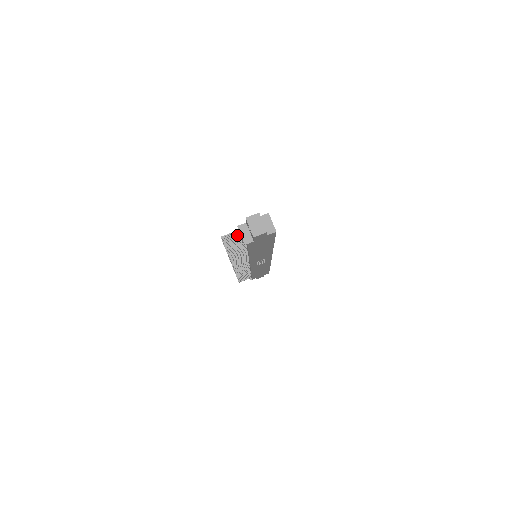
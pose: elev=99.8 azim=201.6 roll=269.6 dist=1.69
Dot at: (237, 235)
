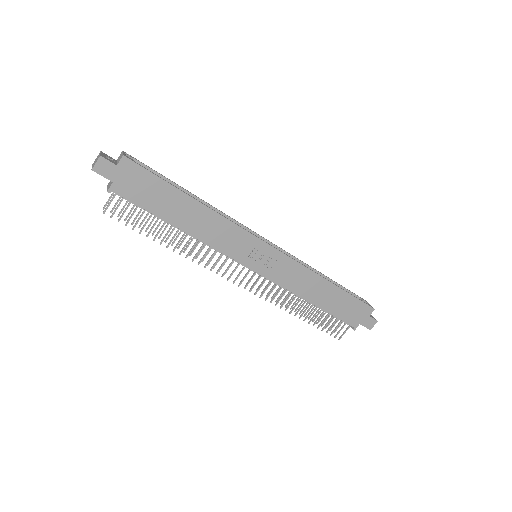
Dot at: (134, 205)
